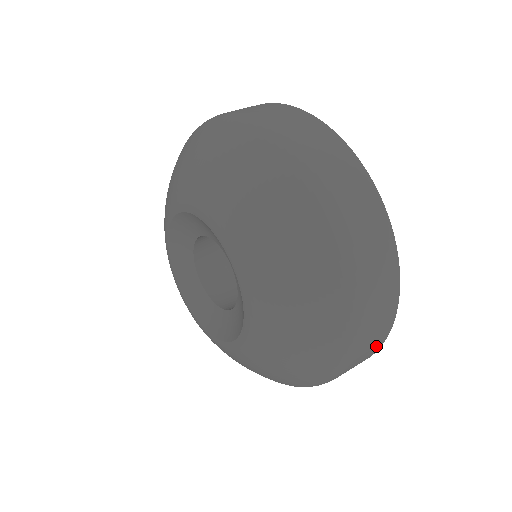
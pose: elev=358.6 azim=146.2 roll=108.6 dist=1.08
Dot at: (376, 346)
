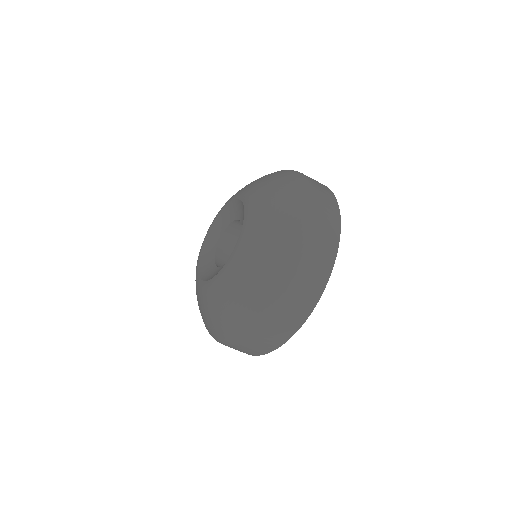
Dot at: (303, 311)
